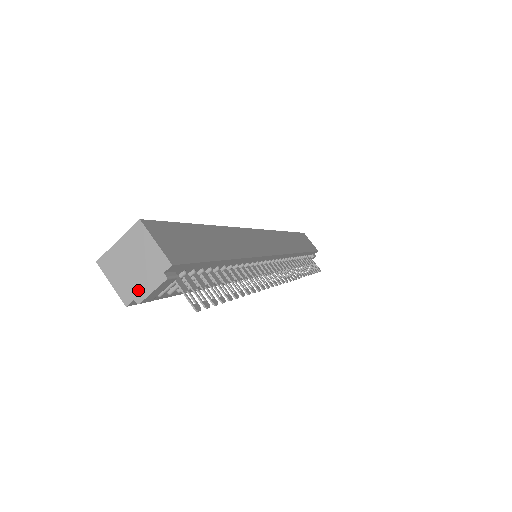
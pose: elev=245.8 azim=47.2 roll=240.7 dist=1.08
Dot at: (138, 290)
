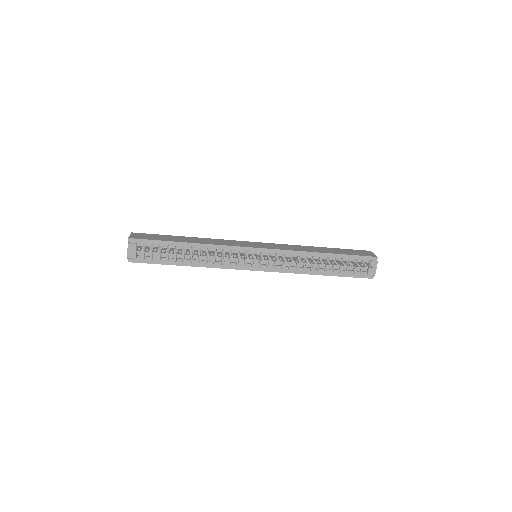
Dot at: (128, 254)
